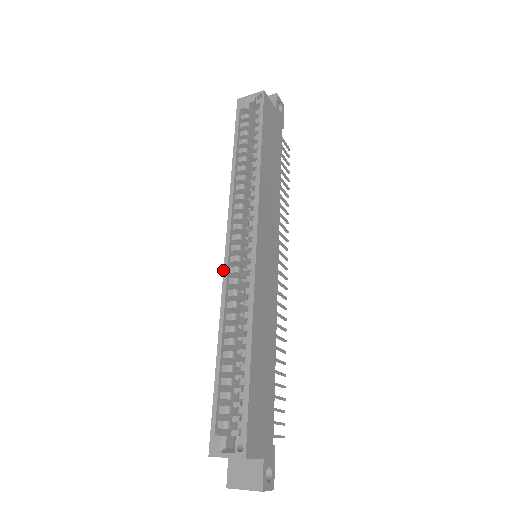
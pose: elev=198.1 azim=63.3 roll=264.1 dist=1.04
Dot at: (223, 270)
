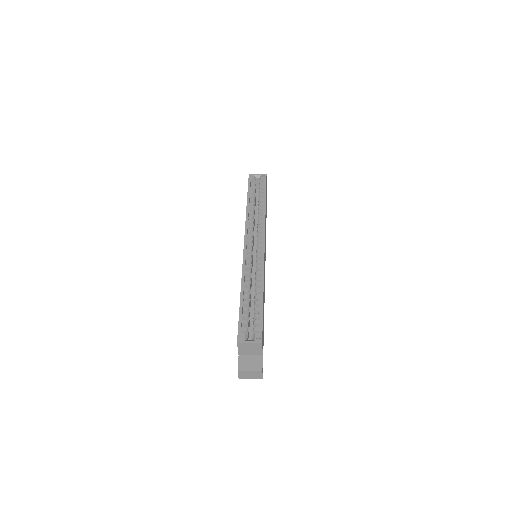
Dot at: (243, 254)
